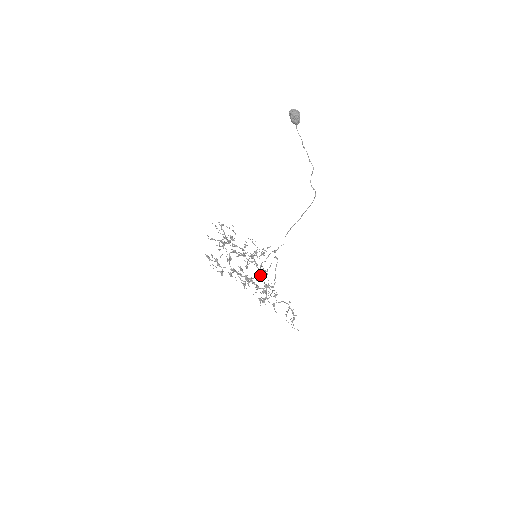
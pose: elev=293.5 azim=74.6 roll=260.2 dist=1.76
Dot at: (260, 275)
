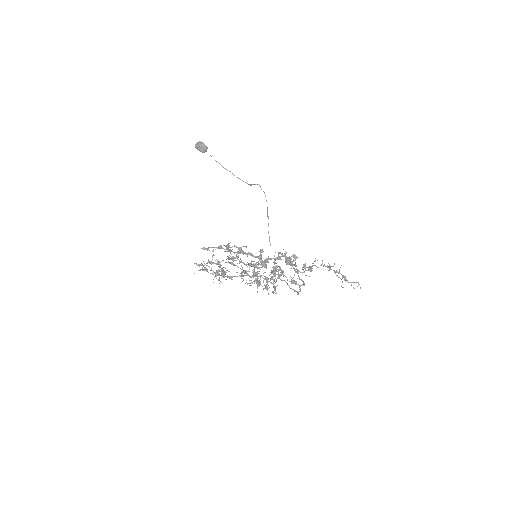
Dot at: occluded
